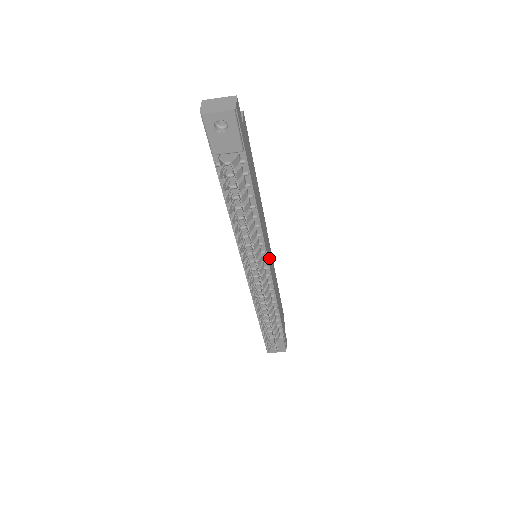
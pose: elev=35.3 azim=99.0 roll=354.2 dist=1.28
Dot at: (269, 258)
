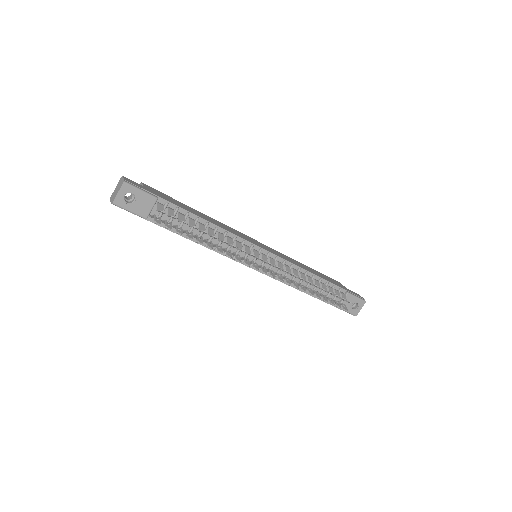
Dot at: (265, 248)
